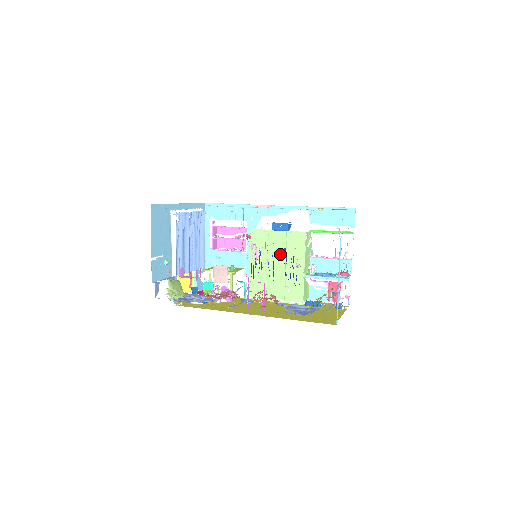
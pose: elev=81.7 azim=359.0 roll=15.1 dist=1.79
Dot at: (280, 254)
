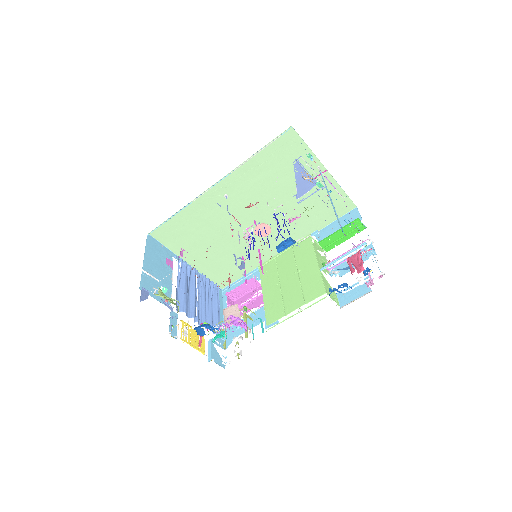
Dot at: (290, 267)
